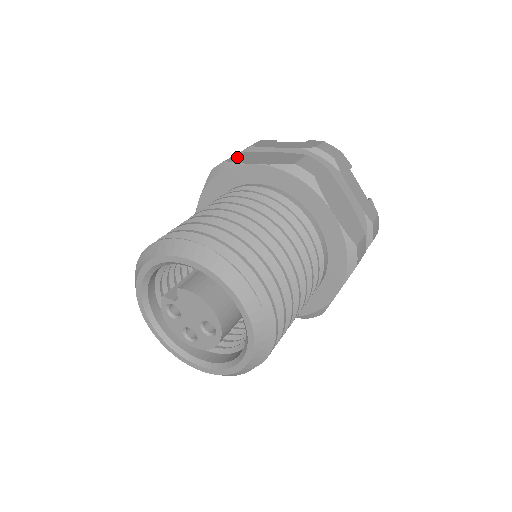
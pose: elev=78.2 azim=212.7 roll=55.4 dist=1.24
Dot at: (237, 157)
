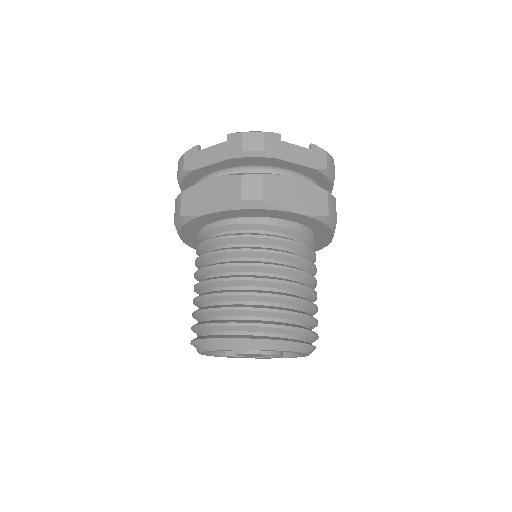
Dot at: (186, 204)
